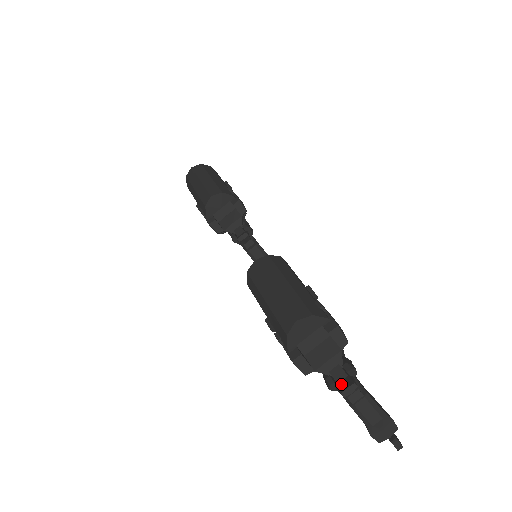
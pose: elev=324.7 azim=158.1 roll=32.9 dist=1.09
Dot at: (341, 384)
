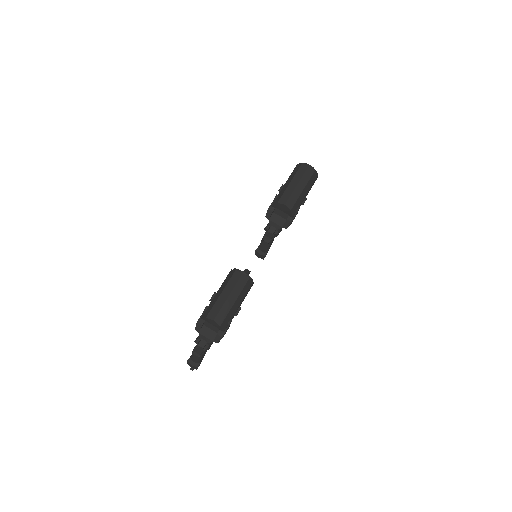
Dot at: (198, 347)
